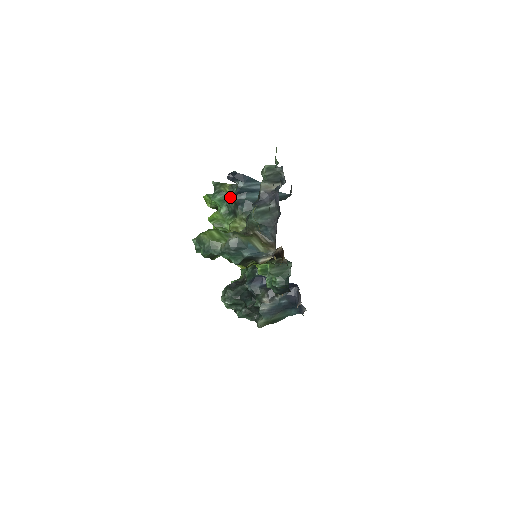
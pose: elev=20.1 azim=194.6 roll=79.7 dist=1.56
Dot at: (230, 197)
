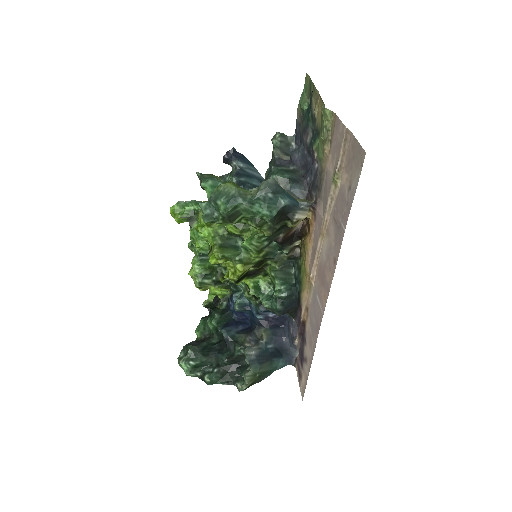
Dot at: occluded
